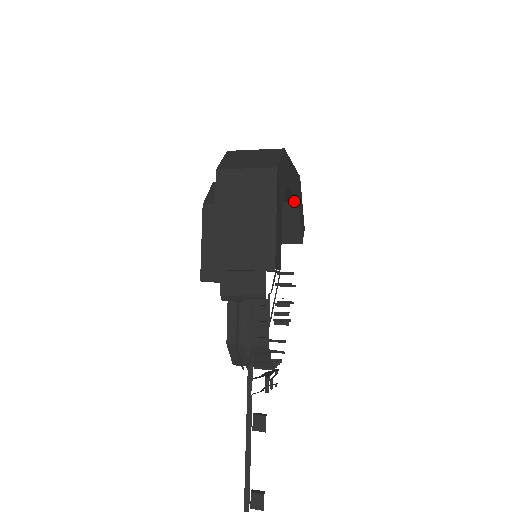
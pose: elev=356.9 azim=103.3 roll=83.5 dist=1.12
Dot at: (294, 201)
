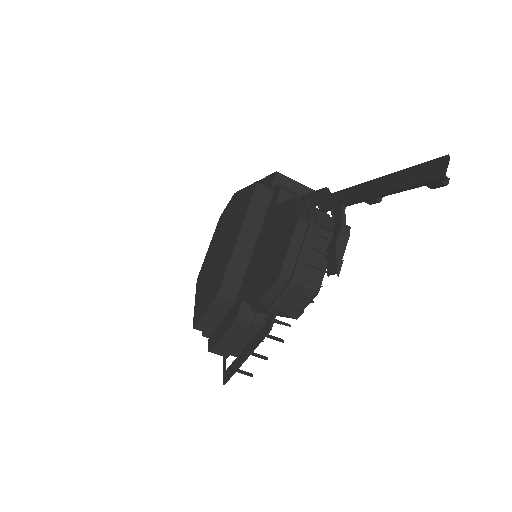
Dot at: occluded
